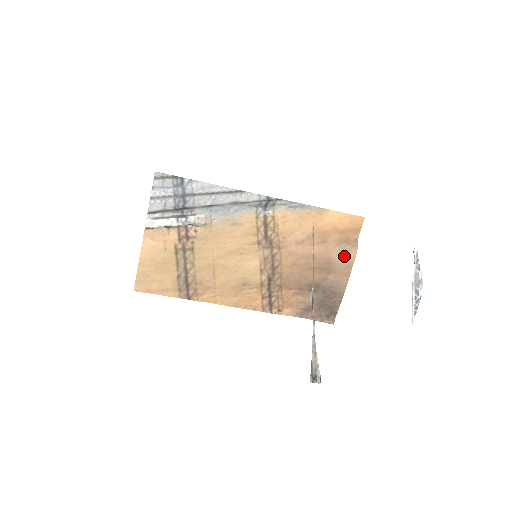
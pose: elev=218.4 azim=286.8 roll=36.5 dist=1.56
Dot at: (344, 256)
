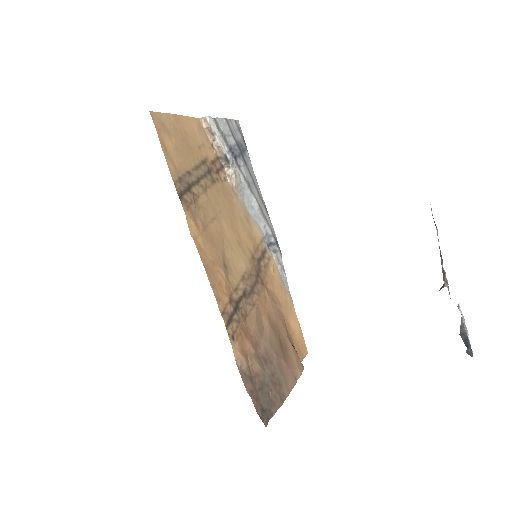
Dot at: (296, 360)
